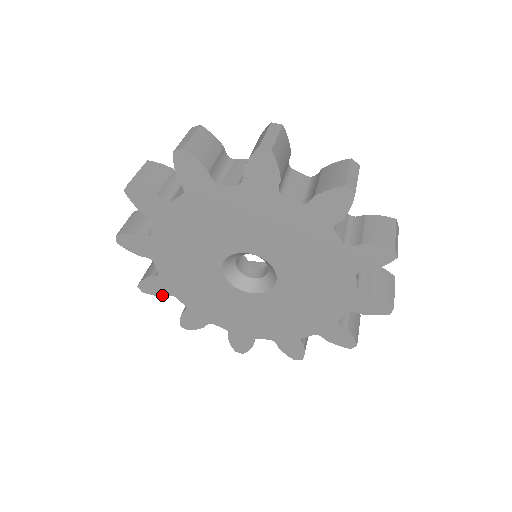
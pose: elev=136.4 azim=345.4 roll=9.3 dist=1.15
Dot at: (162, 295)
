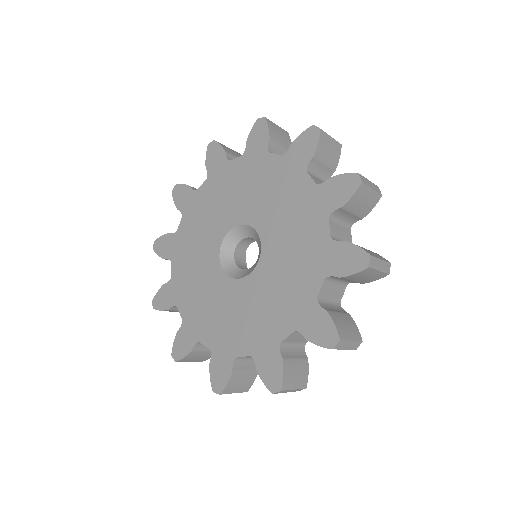
Dot at: (190, 350)
